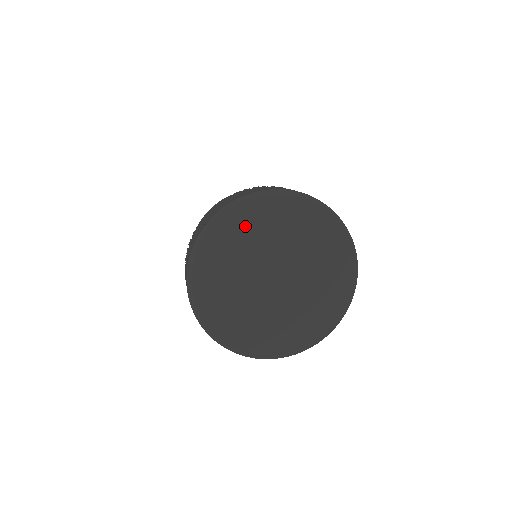
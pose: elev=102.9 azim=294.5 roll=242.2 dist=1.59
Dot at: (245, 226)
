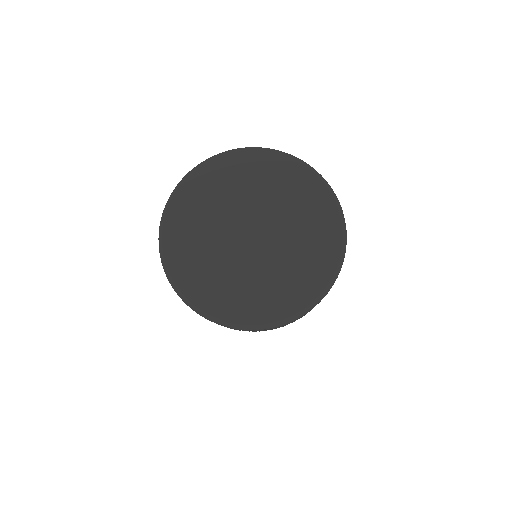
Dot at: (253, 170)
